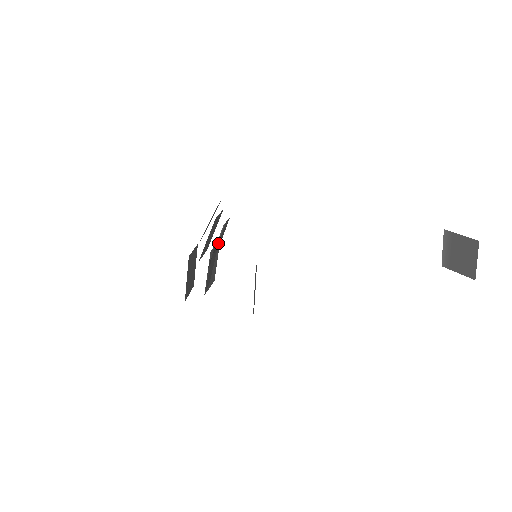
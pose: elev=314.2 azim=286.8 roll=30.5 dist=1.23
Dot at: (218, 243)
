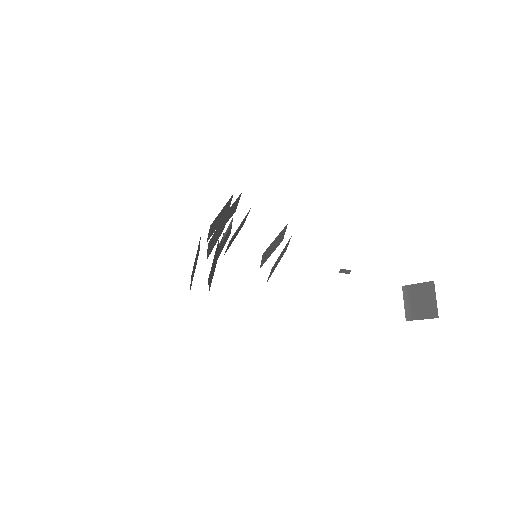
Dot at: (223, 242)
